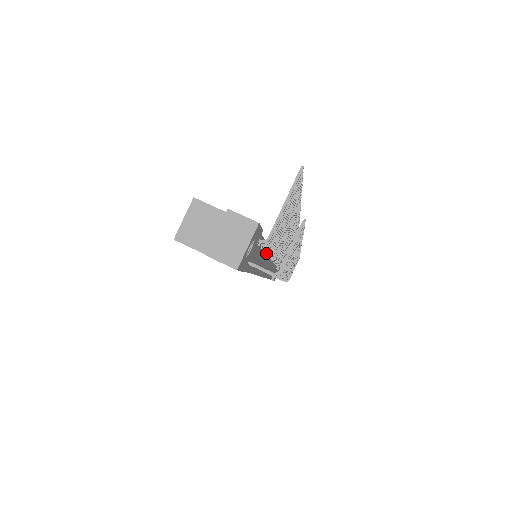
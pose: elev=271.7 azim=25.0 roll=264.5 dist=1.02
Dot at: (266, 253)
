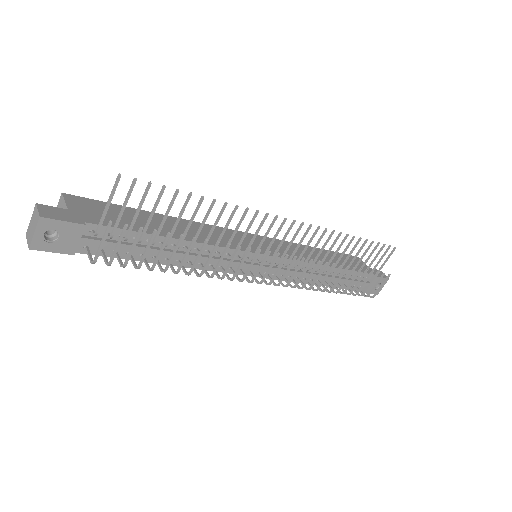
Dot at: (206, 251)
